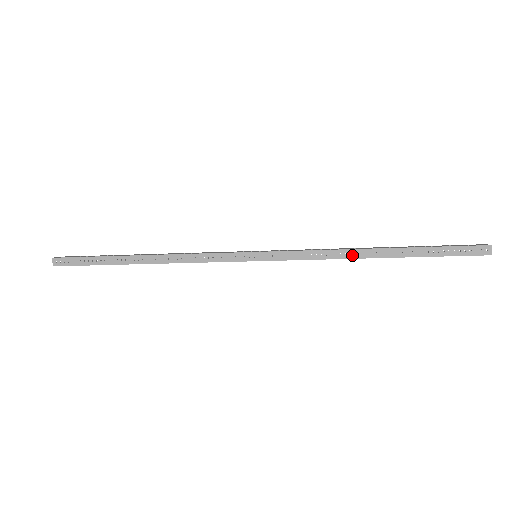
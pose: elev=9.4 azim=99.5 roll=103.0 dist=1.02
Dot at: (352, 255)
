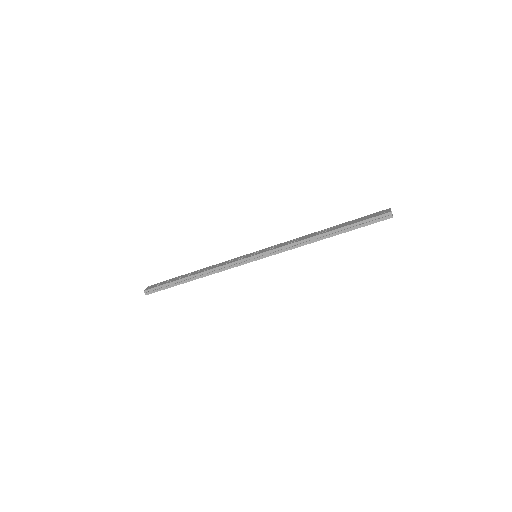
Dot at: (310, 241)
